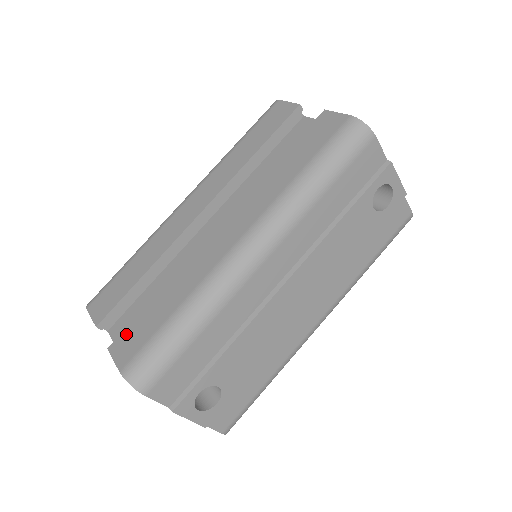
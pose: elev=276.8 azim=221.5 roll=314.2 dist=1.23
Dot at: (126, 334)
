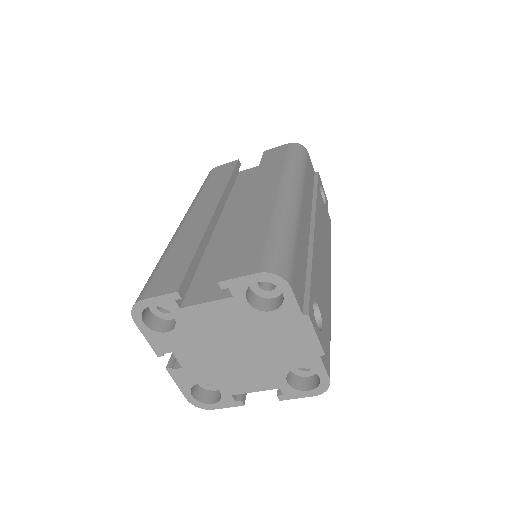
Dot at: (230, 265)
